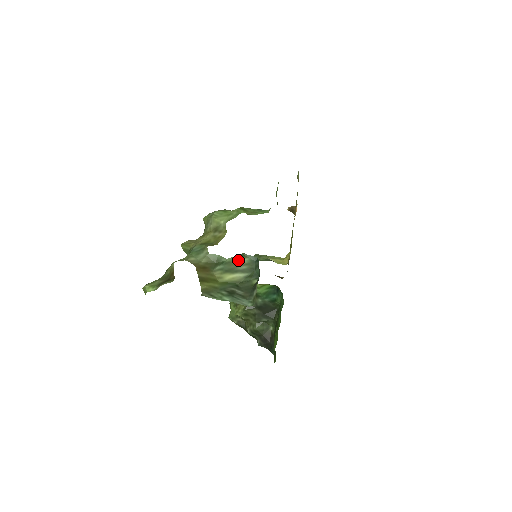
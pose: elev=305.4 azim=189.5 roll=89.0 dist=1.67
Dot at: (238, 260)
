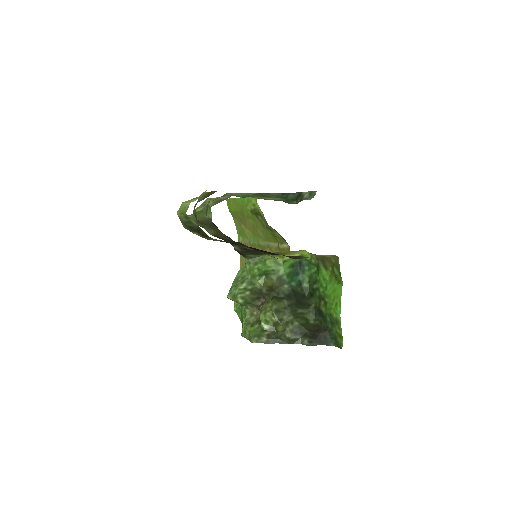
Dot at: (266, 194)
